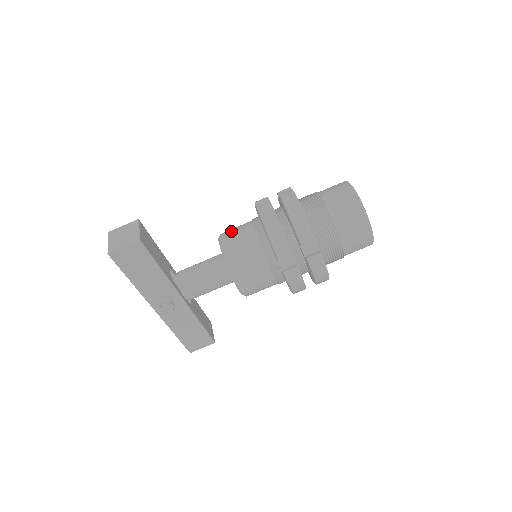
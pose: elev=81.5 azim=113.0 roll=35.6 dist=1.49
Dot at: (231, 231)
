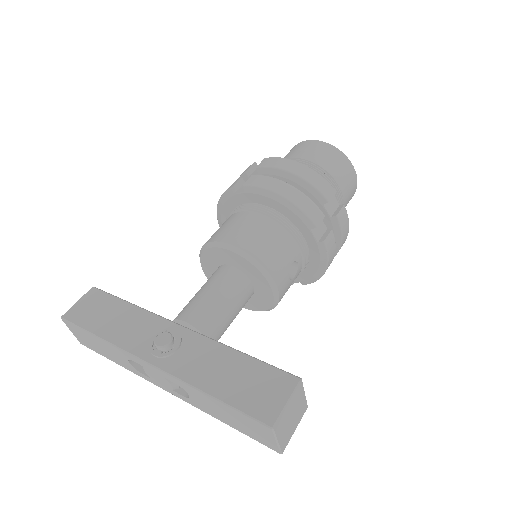
Dot at: occluded
